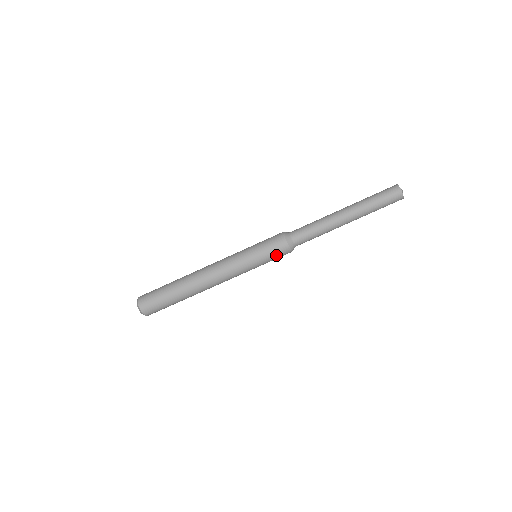
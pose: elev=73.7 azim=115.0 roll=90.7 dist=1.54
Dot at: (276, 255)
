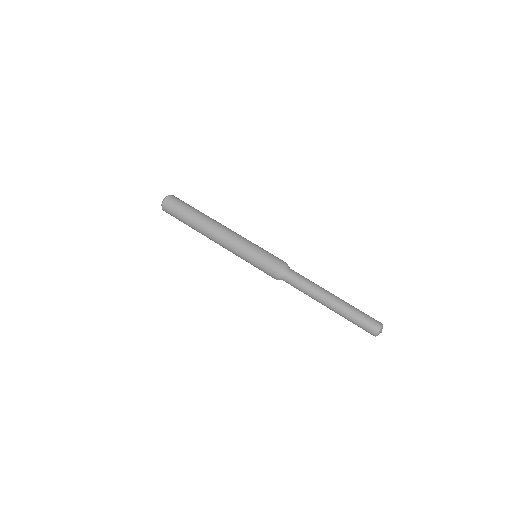
Dot at: (273, 257)
